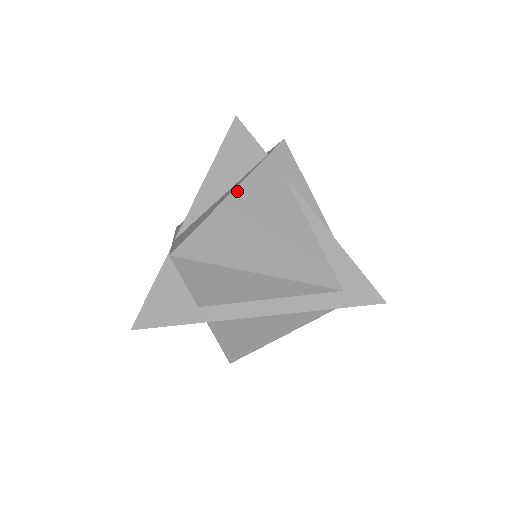
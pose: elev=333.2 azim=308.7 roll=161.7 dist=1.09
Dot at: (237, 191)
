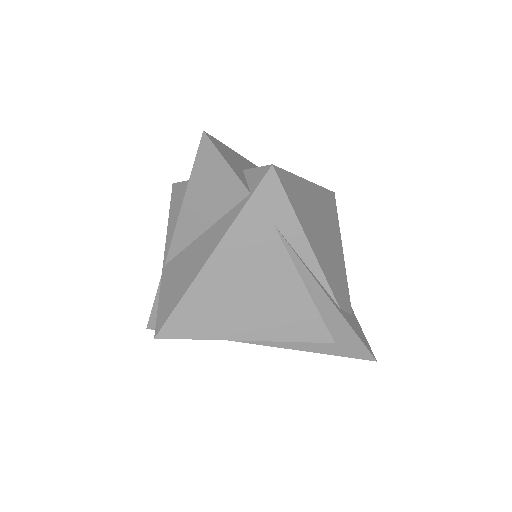
Dot at: (215, 256)
